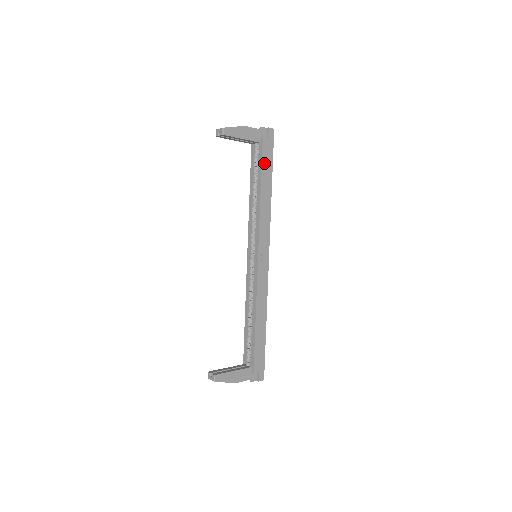
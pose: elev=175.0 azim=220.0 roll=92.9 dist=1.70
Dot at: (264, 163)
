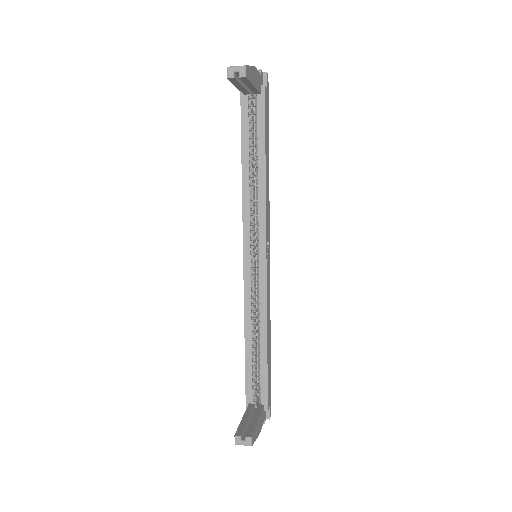
Dot at: (266, 124)
